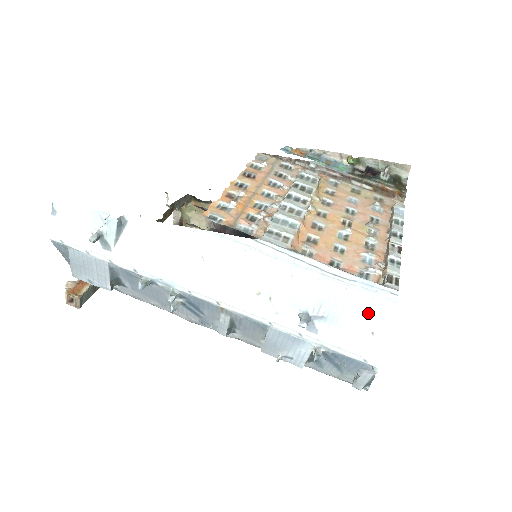
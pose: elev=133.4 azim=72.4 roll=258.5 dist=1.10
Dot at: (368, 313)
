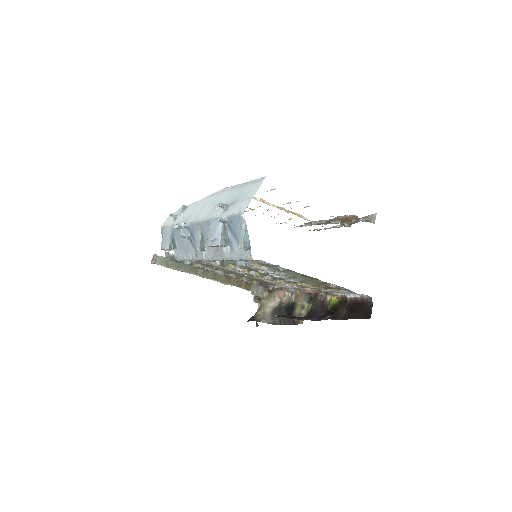
Dot at: (251, 191)
